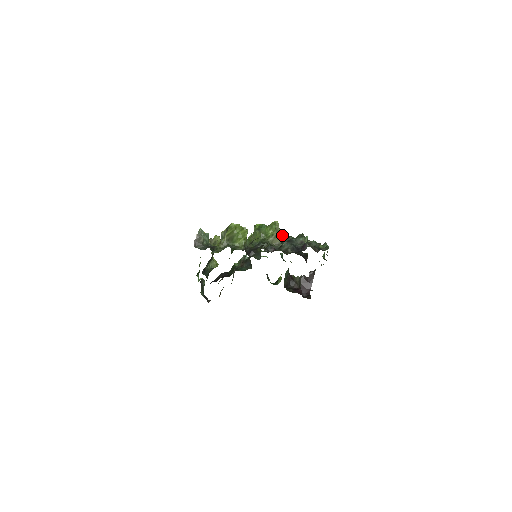
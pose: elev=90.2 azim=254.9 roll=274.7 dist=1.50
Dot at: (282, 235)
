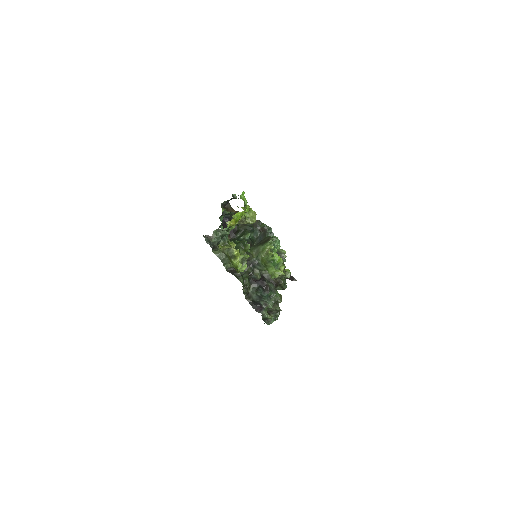
Dot at: (278, 278)
